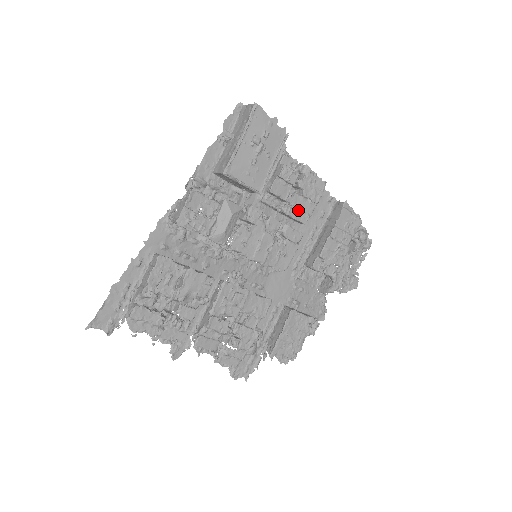
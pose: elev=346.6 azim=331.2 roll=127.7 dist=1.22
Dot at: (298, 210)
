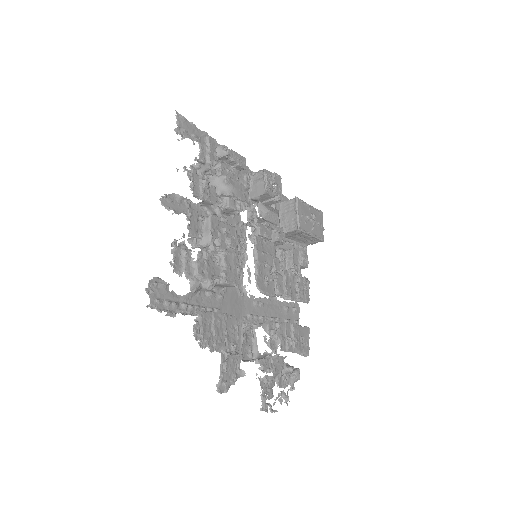
Dot at: (290, 284)
